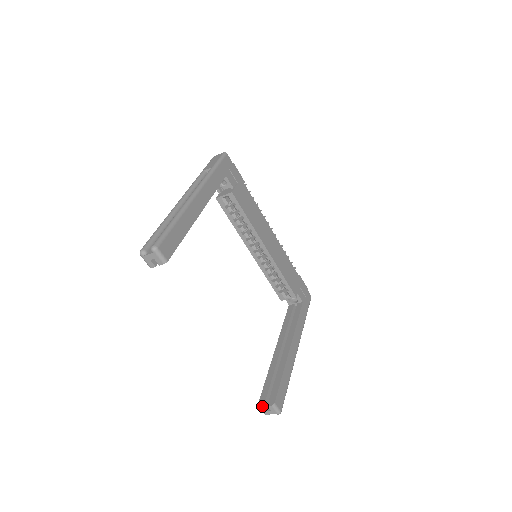
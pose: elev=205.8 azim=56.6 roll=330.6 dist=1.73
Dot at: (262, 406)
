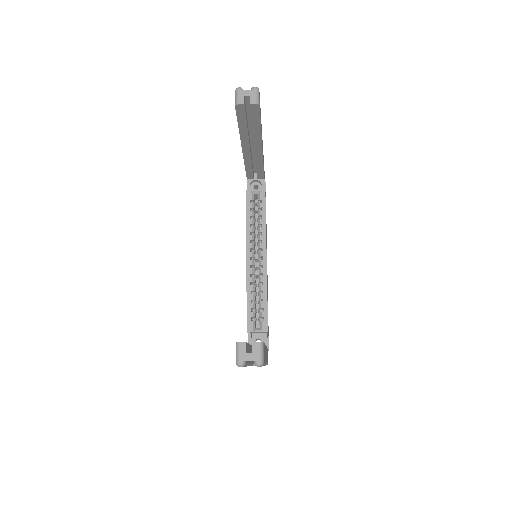
Dot at: occluded
